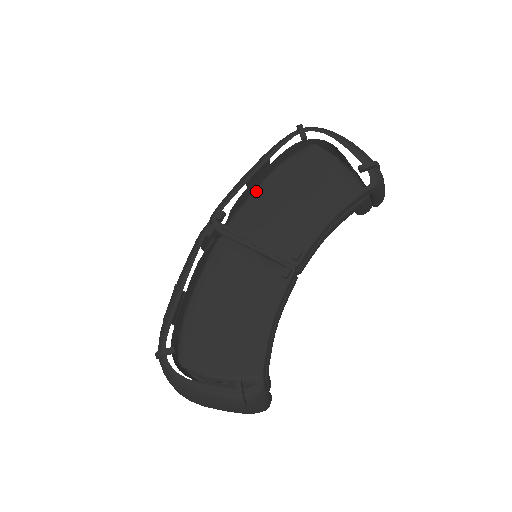
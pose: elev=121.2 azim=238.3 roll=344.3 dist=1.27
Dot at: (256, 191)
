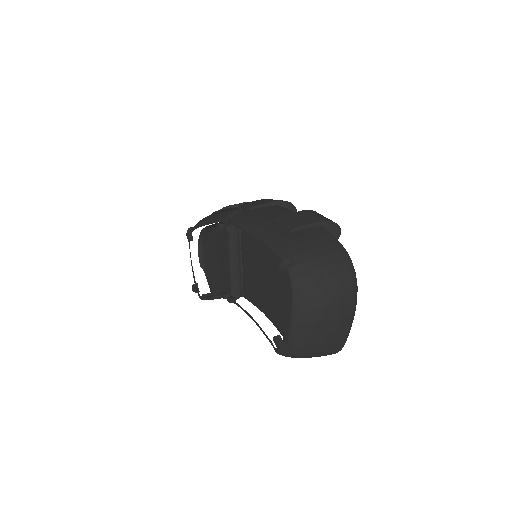
Dot at: occluded
